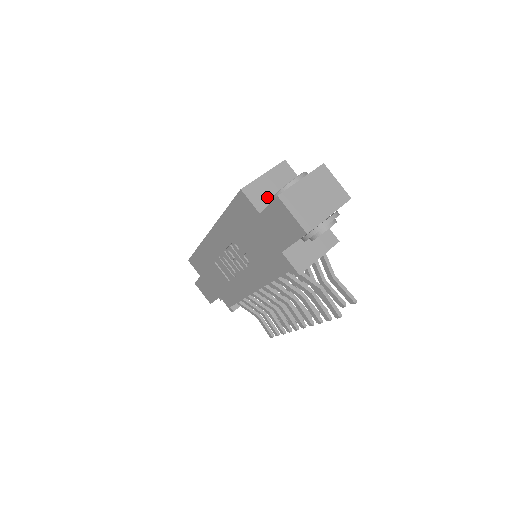
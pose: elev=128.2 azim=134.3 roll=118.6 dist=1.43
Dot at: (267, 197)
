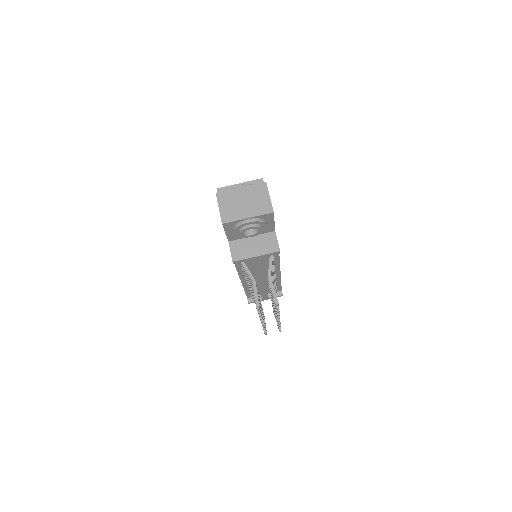
Dot at: occluded
